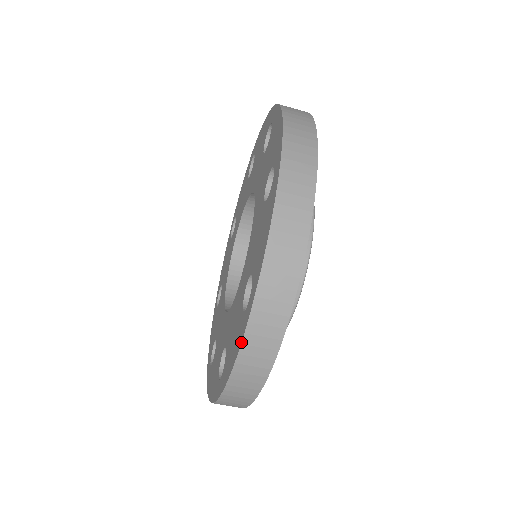
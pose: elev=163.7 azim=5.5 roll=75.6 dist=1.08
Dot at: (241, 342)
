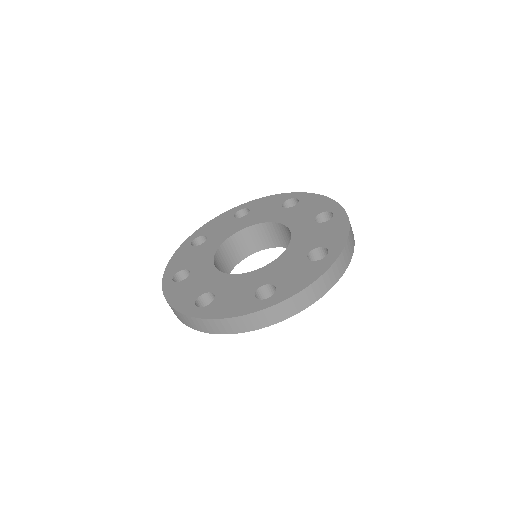
Dot at: (327, 269)
